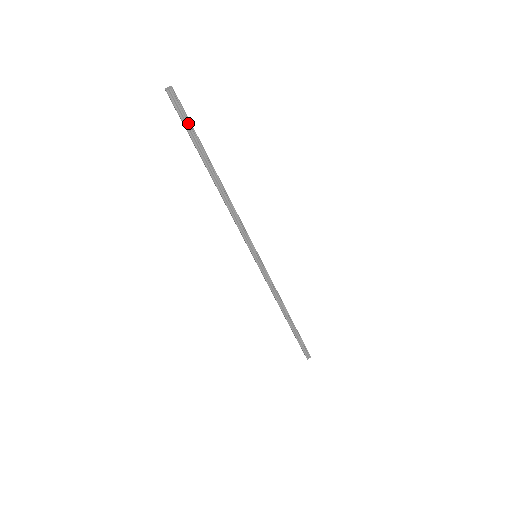
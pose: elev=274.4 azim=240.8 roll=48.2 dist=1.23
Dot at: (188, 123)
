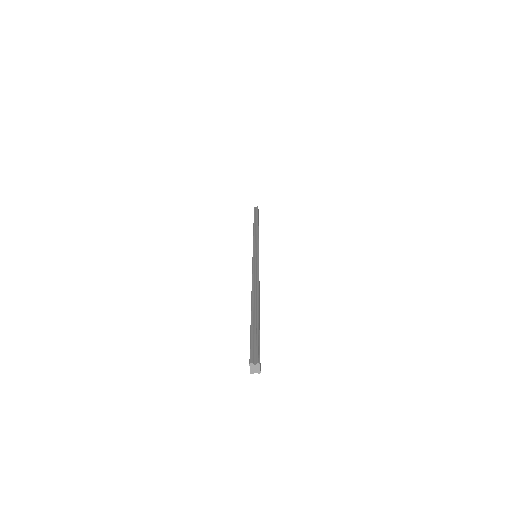
Dot at: occluded
